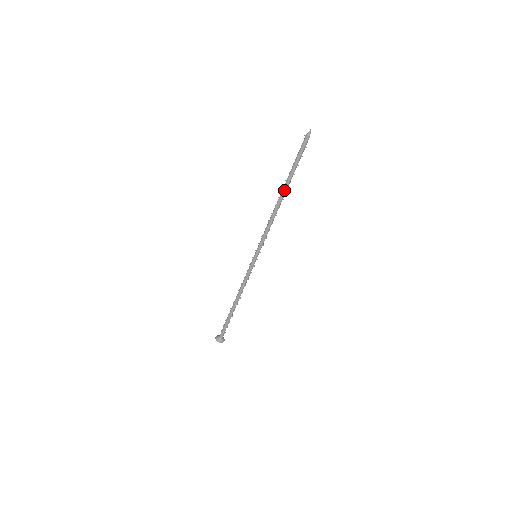
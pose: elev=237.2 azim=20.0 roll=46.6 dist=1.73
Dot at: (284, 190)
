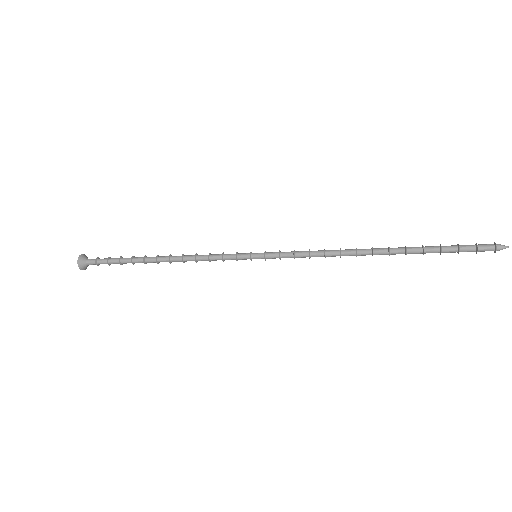
Dot at: (391, 253)
